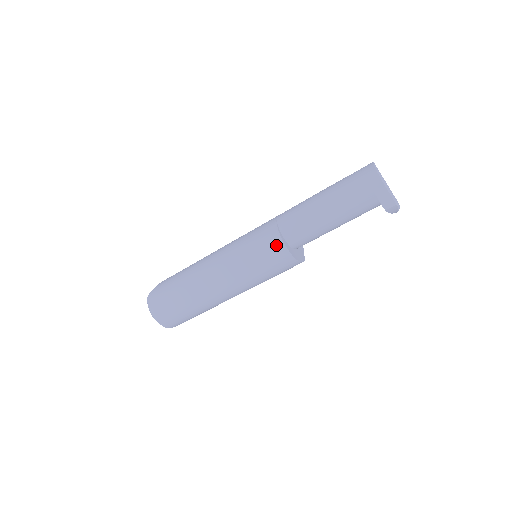
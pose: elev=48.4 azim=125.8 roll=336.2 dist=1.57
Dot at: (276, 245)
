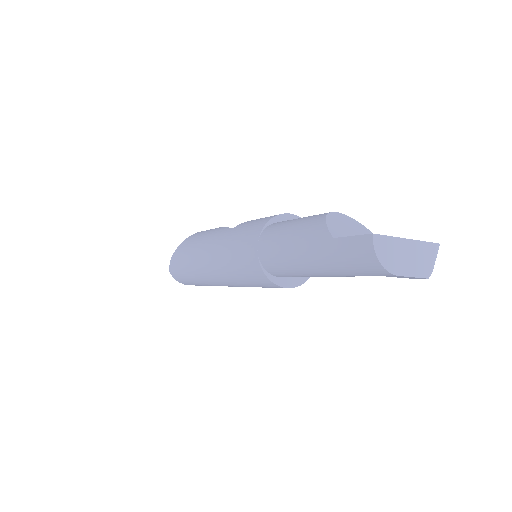
Dot at: (273, 286)
